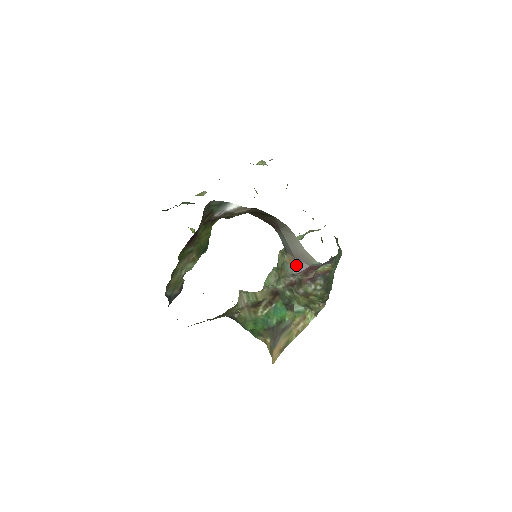
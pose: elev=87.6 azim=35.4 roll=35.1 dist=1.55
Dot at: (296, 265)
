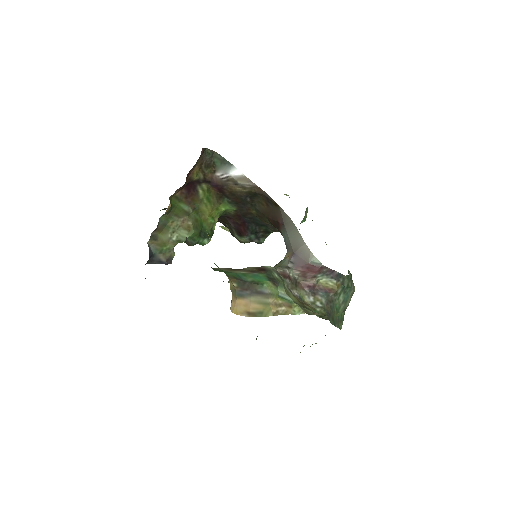
Dot at: (293, 260)
